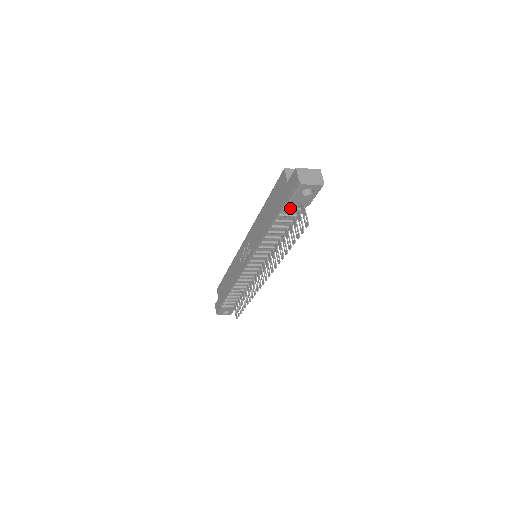
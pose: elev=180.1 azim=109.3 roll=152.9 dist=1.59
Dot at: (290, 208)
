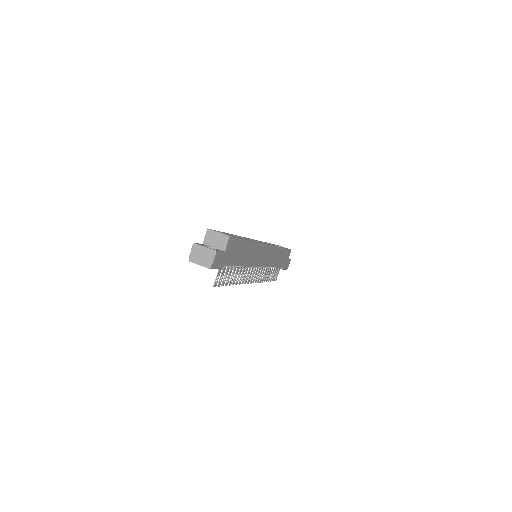
Dot at: occluded
